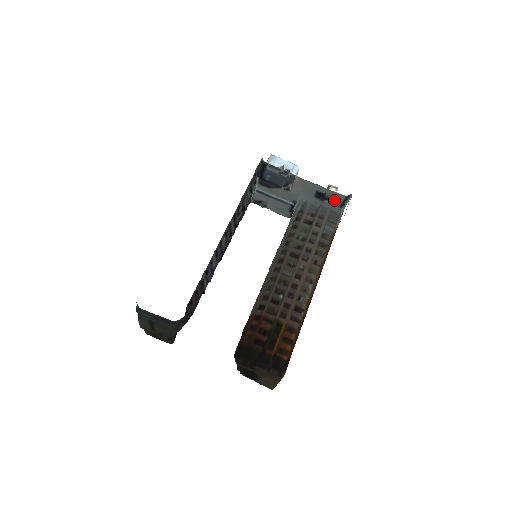
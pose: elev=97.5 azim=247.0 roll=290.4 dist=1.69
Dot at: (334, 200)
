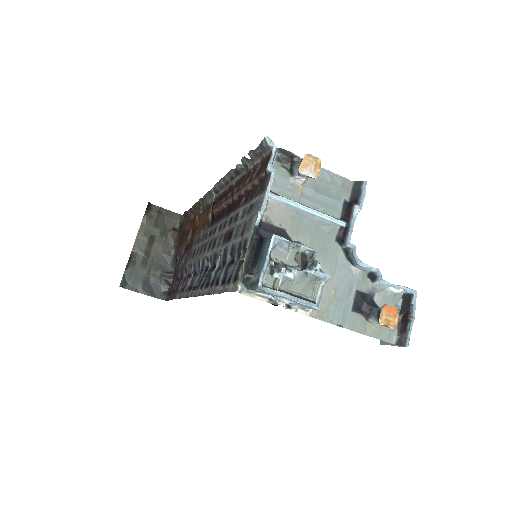
Dot at: occluded
